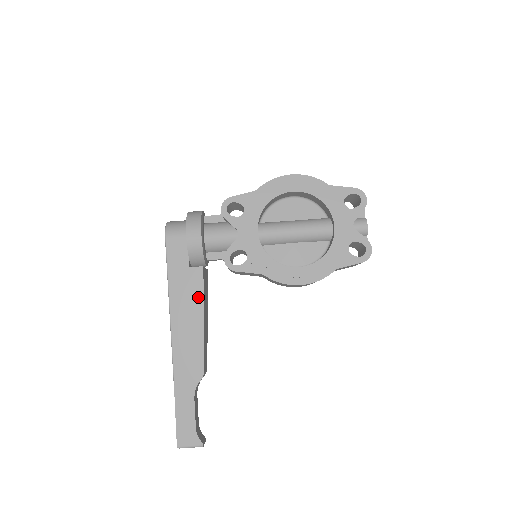
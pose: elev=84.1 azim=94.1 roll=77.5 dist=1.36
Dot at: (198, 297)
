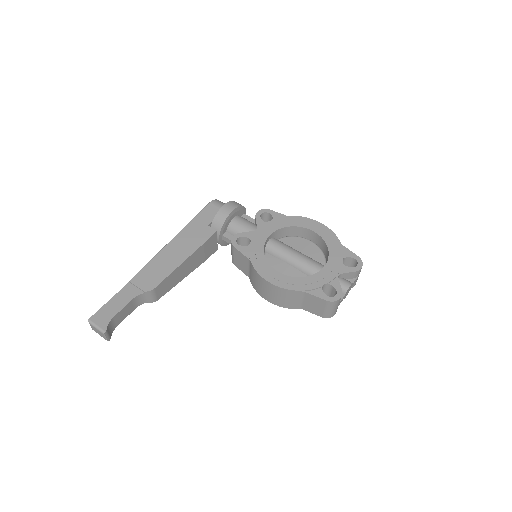
Dot at: (197, 244)
